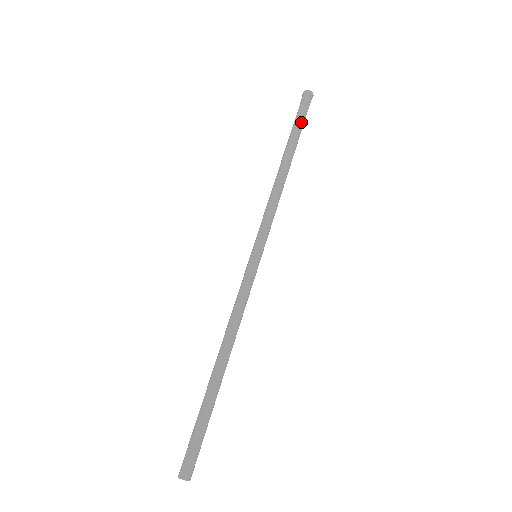
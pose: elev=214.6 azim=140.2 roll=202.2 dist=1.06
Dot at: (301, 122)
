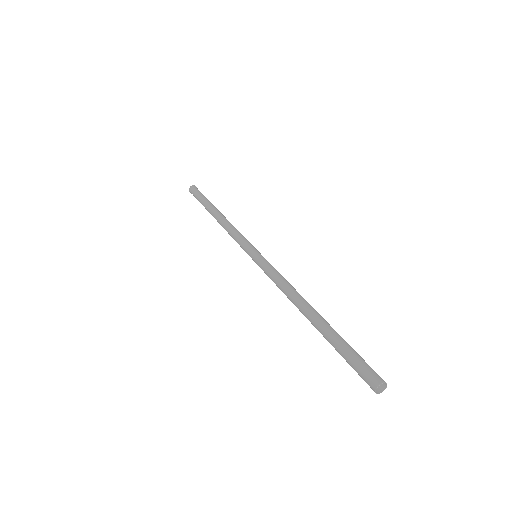
Dot at: (205, 197)
